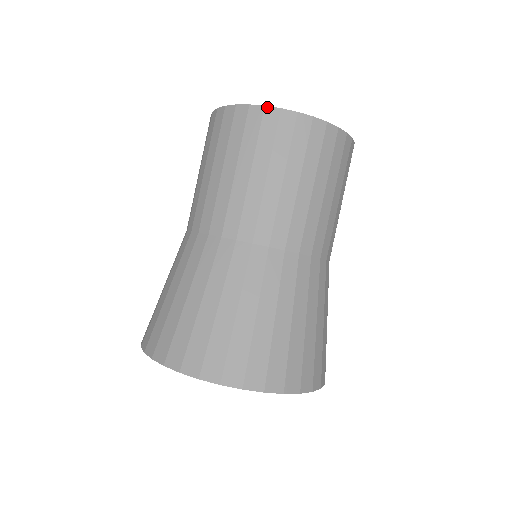
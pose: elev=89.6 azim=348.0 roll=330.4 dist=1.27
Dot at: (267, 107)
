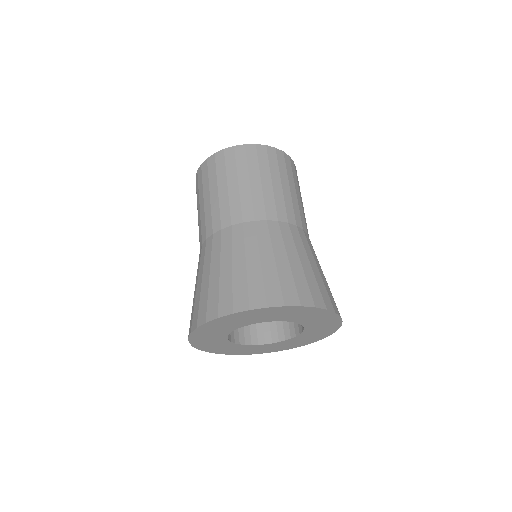
Dot at: (216, 153)
